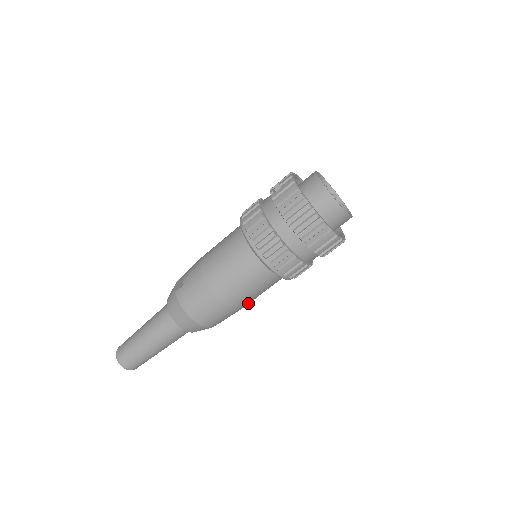
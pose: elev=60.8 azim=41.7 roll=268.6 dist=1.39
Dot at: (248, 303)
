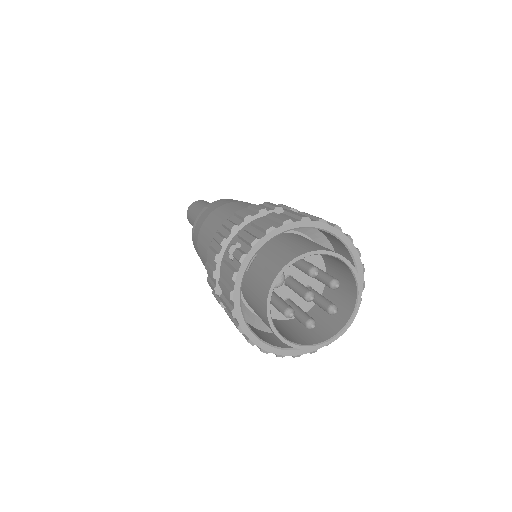
Dot at: occluded
